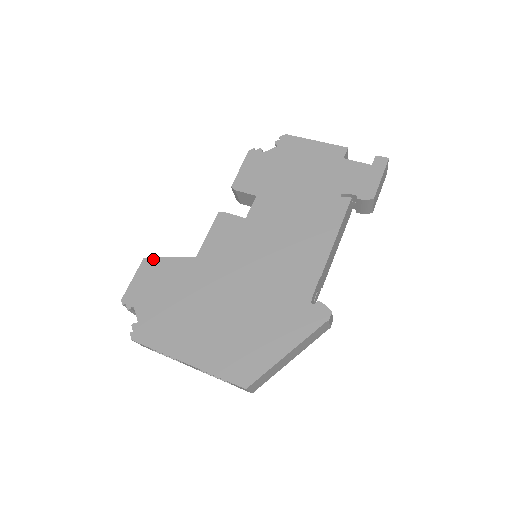
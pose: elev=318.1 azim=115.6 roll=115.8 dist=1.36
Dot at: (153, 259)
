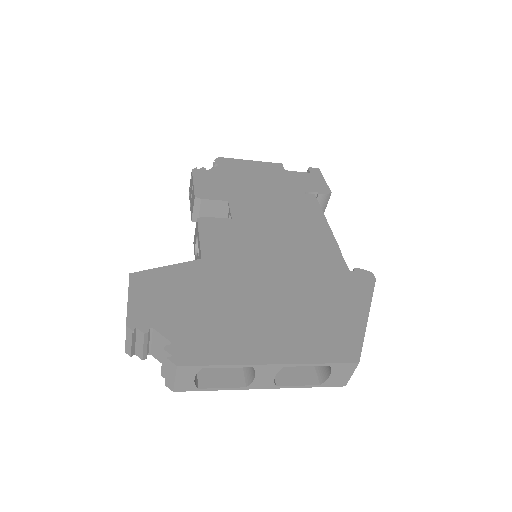
Dot at: (145, 272)
